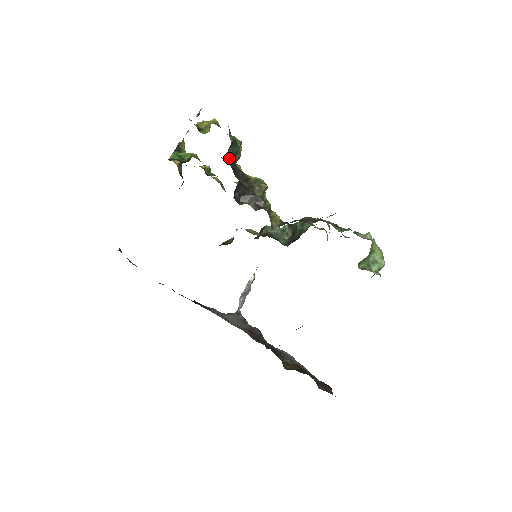
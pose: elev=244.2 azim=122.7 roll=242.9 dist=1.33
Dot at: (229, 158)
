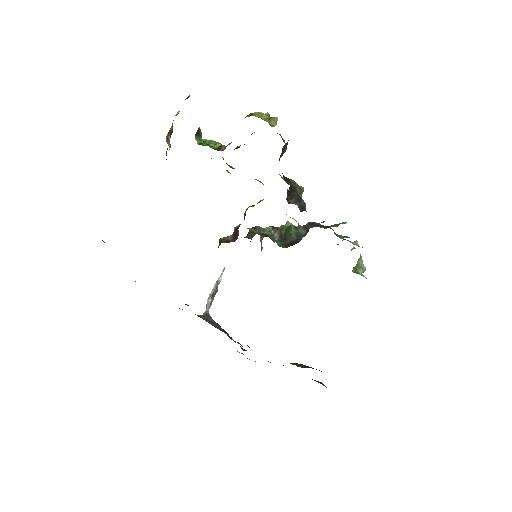
Dot at: occluded
